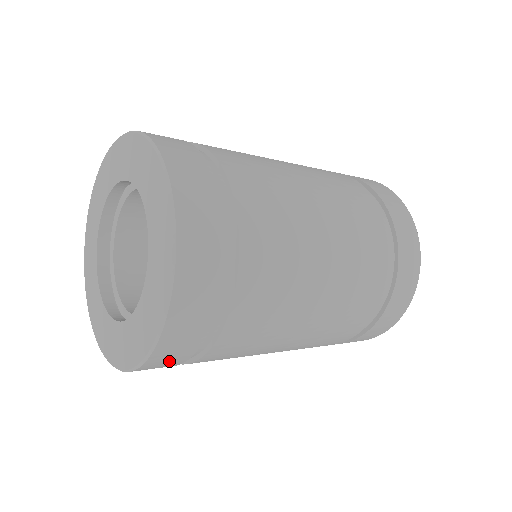
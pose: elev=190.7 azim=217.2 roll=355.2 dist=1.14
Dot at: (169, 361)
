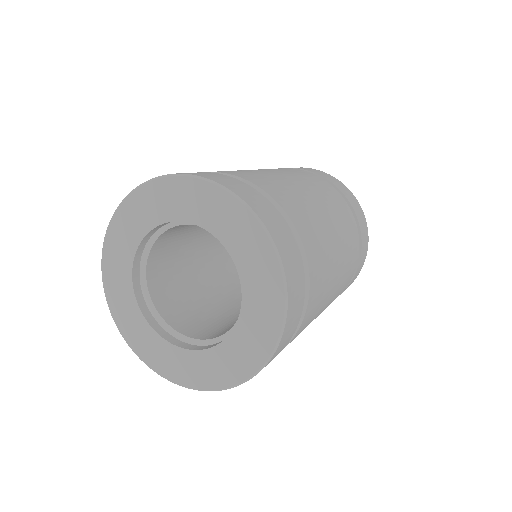
Dot at: (297, 291)
